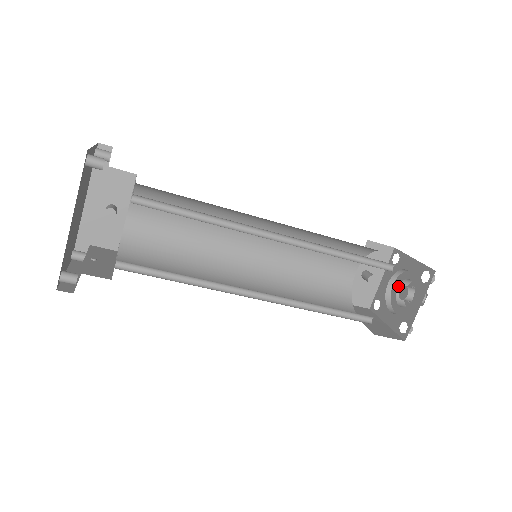
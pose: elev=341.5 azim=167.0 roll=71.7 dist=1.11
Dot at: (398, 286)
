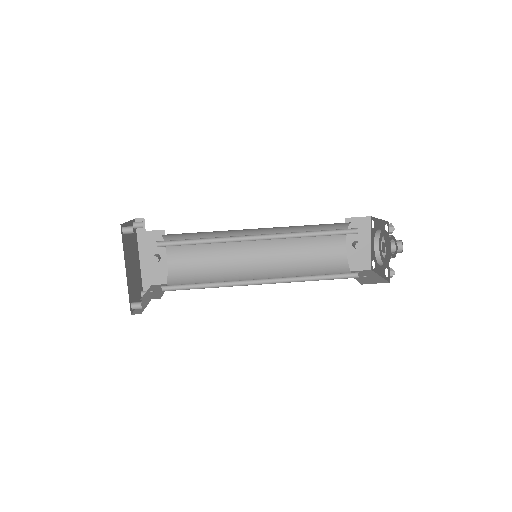
Dot at: (381, 244)
